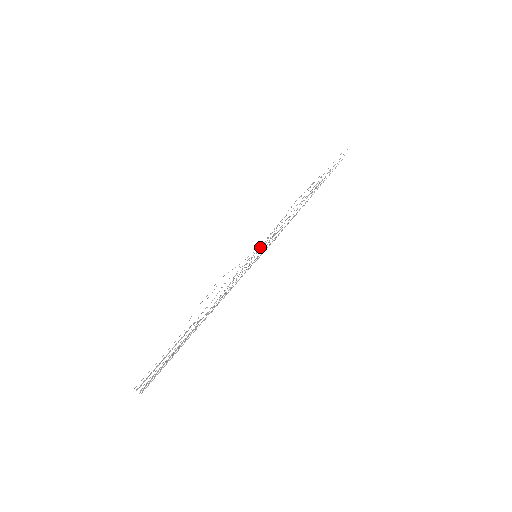
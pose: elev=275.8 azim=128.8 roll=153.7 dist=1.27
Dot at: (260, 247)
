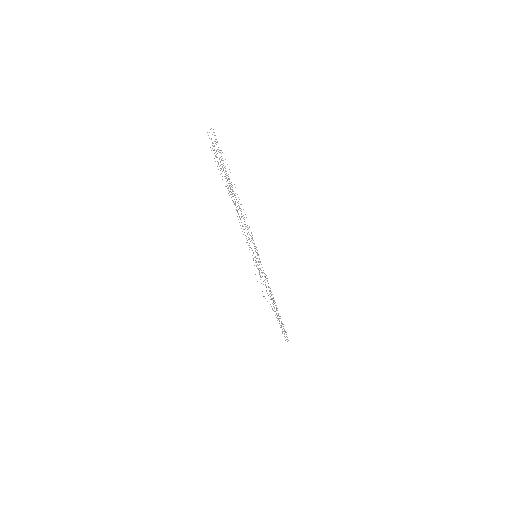
Dot at: (256, 265)
